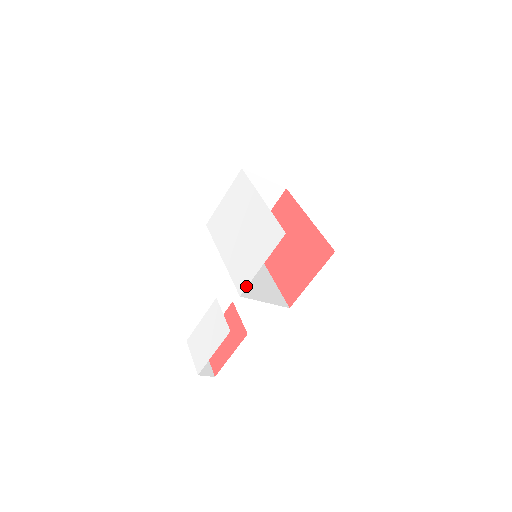
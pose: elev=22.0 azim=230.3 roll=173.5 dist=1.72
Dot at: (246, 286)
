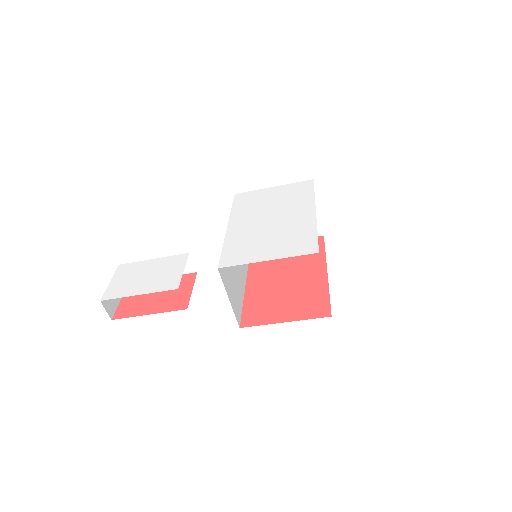
Dot at: (233, 264)
